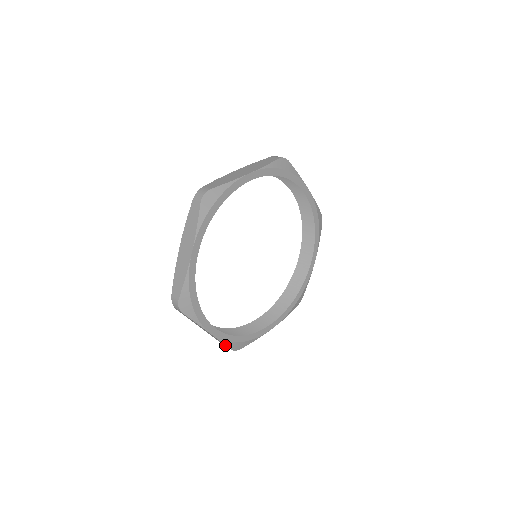
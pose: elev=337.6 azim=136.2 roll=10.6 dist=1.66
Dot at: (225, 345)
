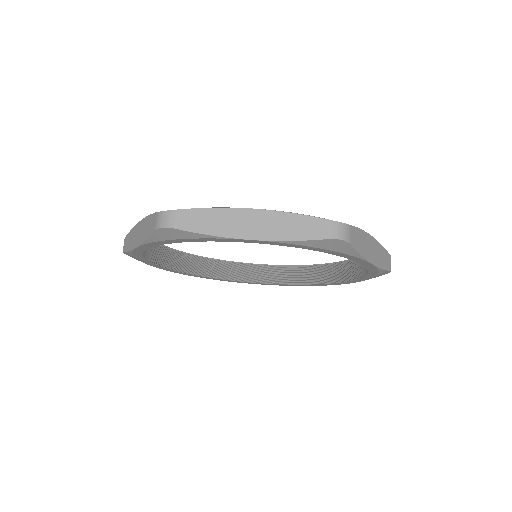
Dot at: occluded
